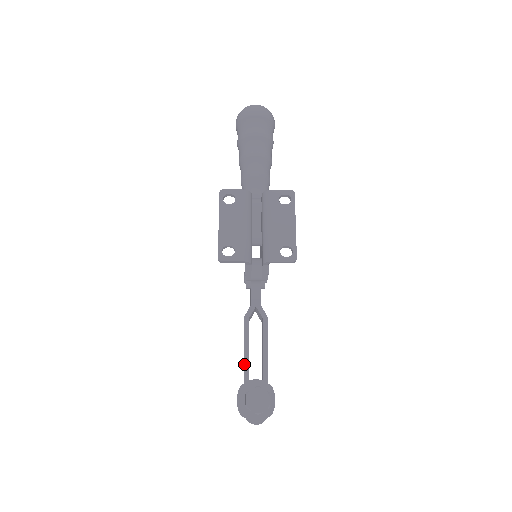
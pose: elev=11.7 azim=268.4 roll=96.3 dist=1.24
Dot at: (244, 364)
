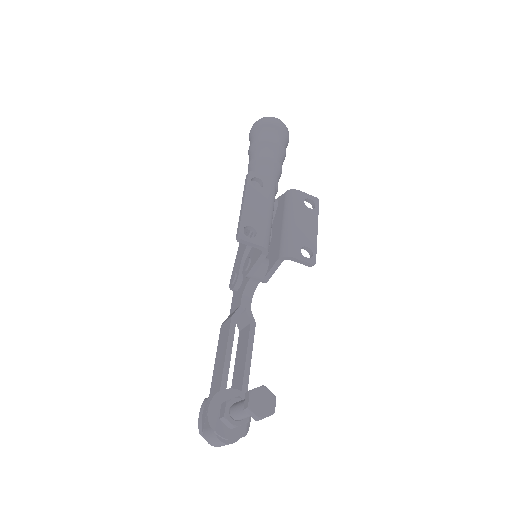
Dot at: (224, 369)
